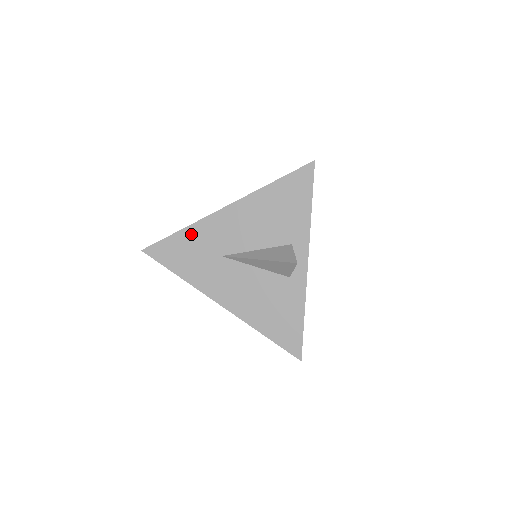
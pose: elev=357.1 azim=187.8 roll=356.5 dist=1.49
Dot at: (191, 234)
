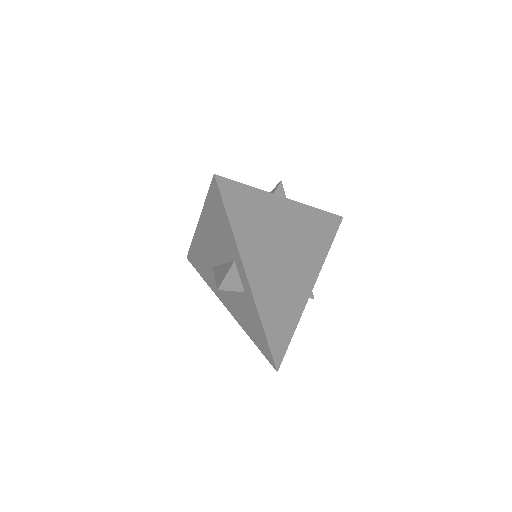
Dot at: (196, 247)
